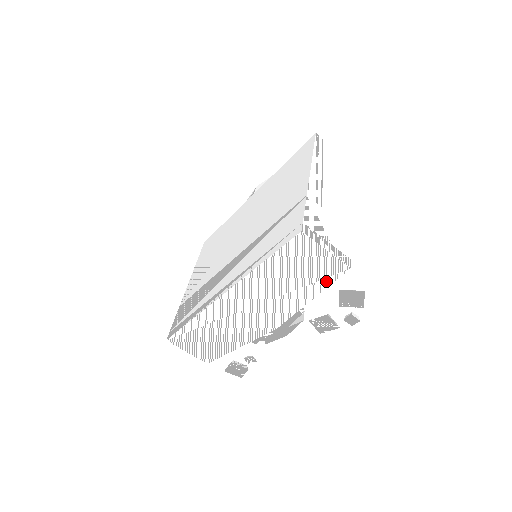
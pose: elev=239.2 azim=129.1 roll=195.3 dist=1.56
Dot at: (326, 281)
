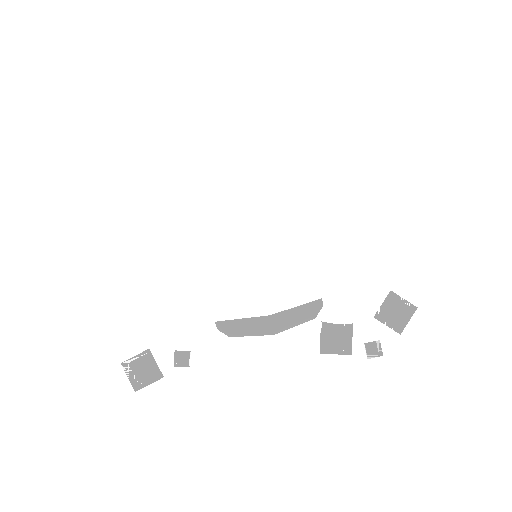
Dot at: (385, 269)
